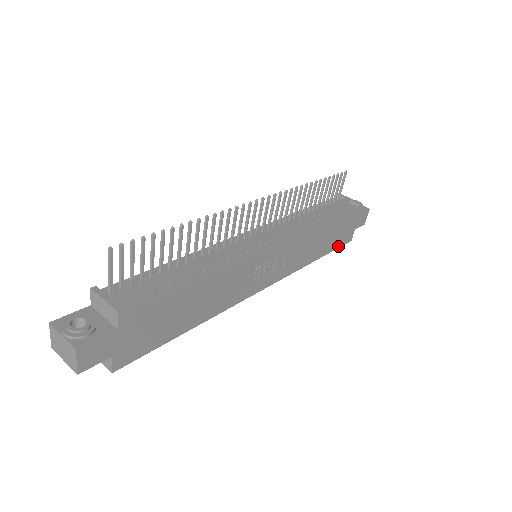
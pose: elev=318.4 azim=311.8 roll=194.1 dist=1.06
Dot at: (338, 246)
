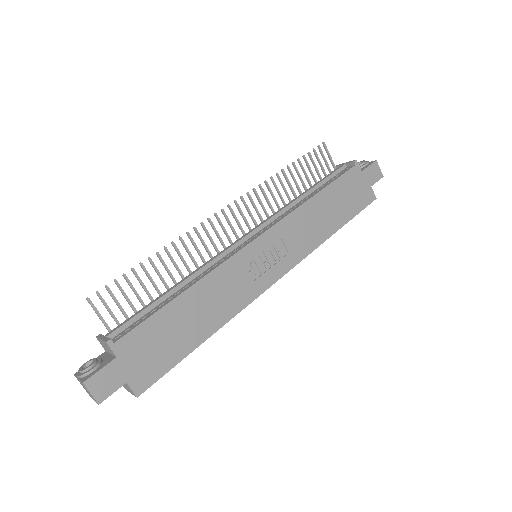
Dot at: (359, 210)
